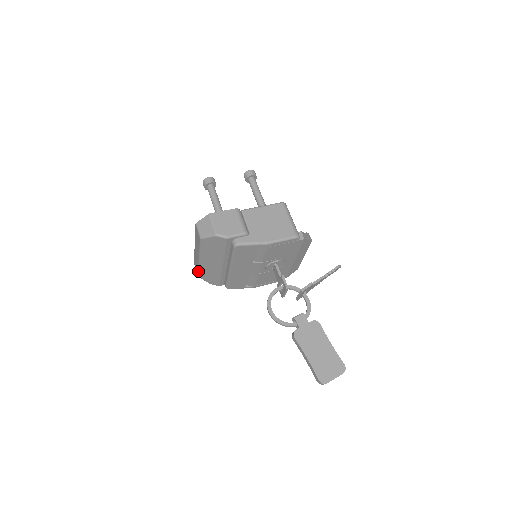
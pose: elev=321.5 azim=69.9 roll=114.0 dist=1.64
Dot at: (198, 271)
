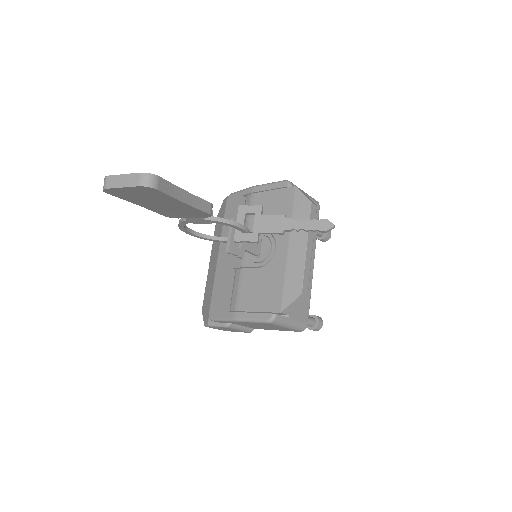
Dot at: (204, 296)
